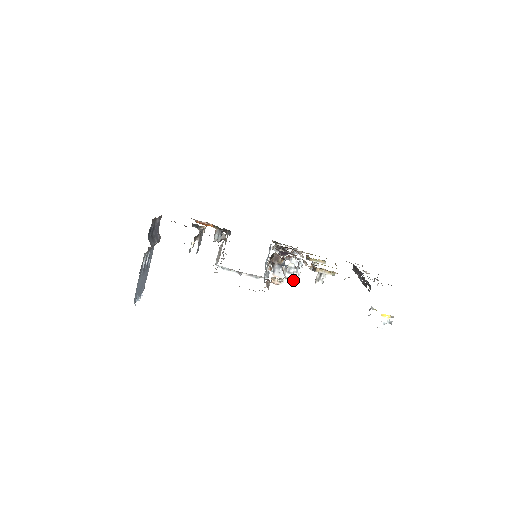
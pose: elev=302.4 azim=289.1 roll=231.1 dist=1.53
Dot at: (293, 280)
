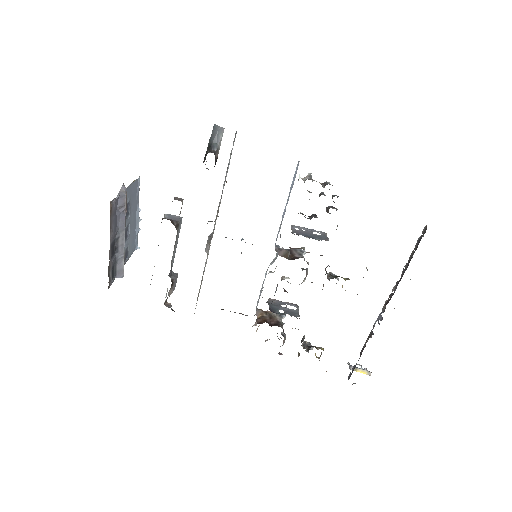
Dot at: (292, 305)
